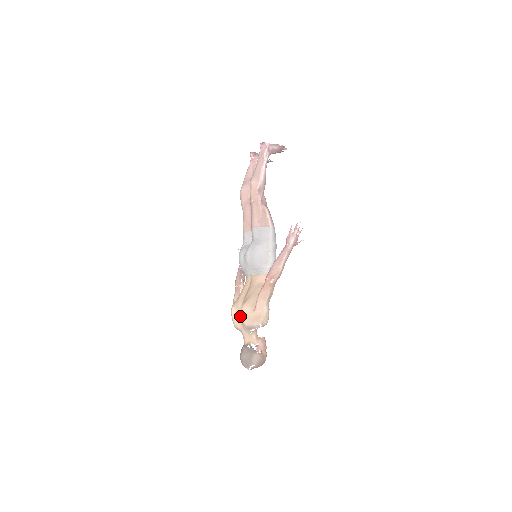
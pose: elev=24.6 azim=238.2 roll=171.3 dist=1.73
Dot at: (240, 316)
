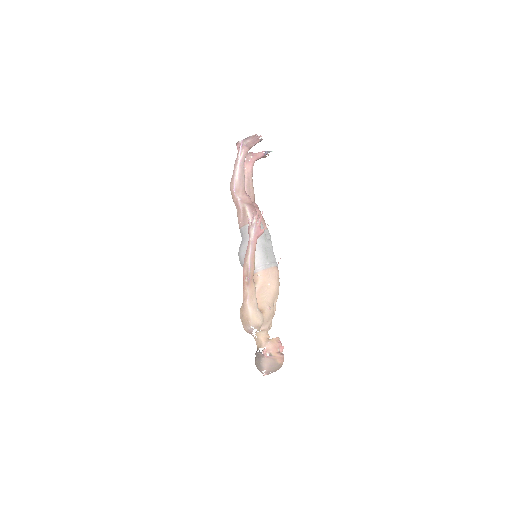
Dot at: occluded
